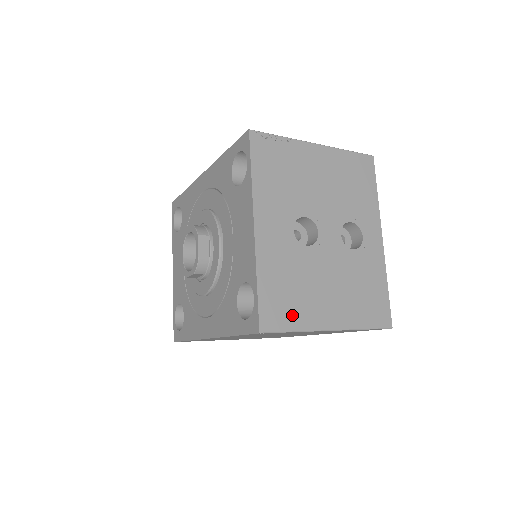
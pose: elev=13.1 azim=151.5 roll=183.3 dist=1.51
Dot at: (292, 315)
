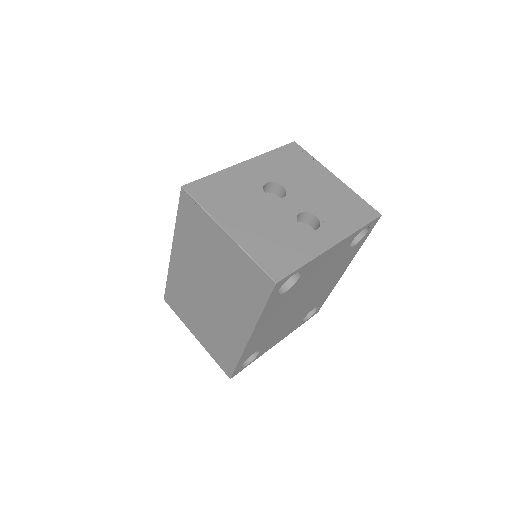
Dot at: (211, 201)
